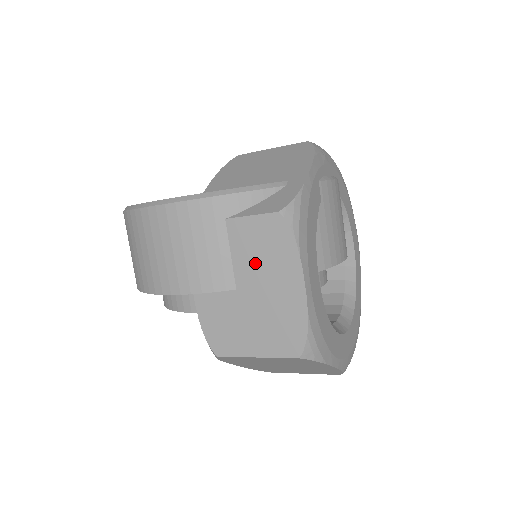
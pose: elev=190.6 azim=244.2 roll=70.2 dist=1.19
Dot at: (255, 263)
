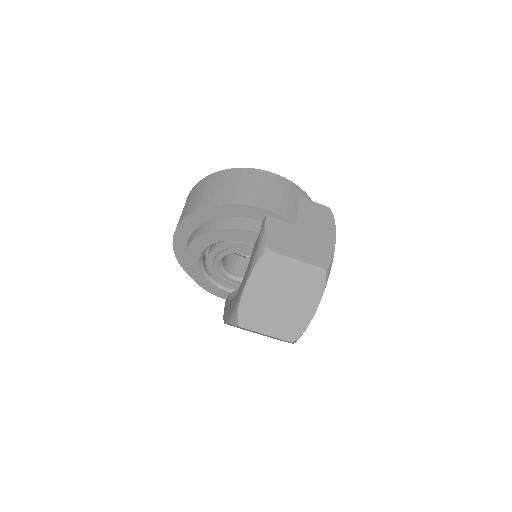
Dot at: (311, 219)
